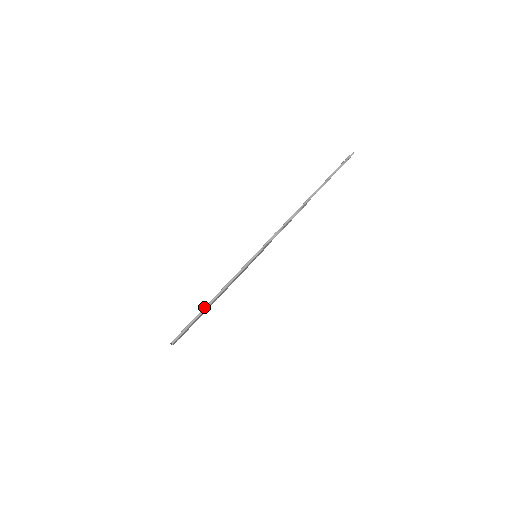
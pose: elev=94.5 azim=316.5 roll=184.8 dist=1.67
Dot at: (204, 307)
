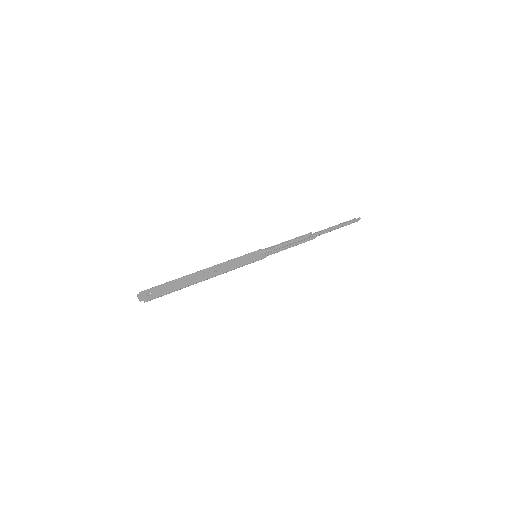
Dot at: (188, 276)
